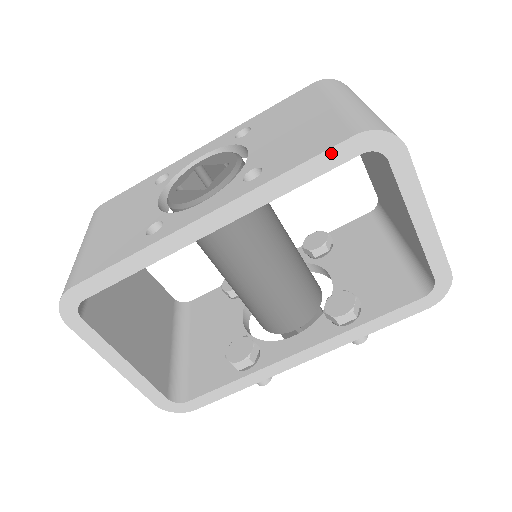
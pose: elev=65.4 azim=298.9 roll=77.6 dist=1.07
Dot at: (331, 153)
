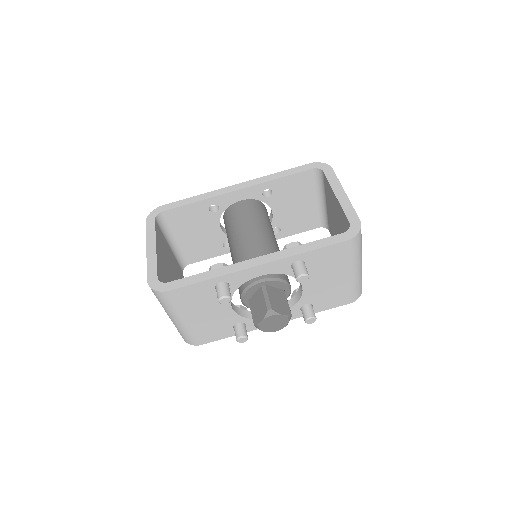
Dot at: (298, 168)
